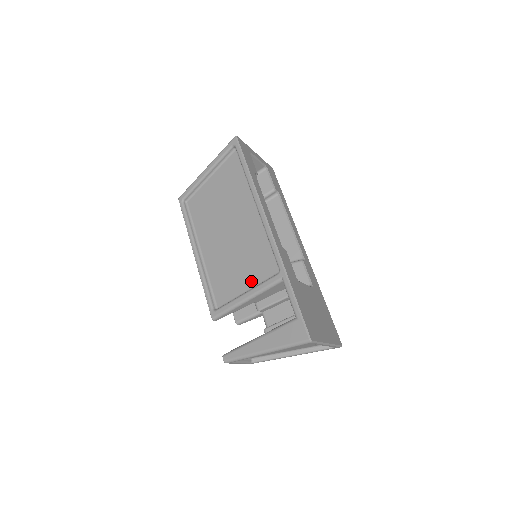
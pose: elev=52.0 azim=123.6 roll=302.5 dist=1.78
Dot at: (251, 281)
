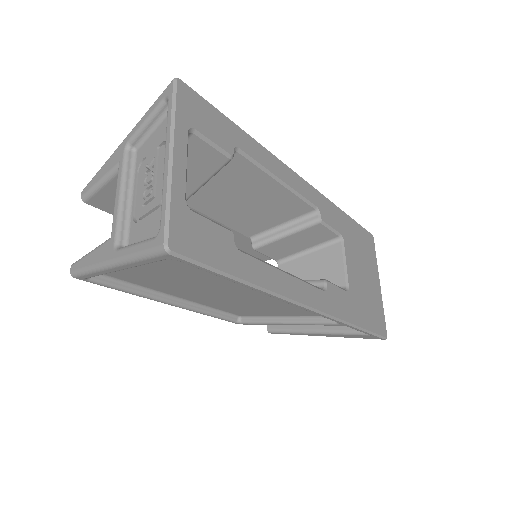
Dot at: occluded
